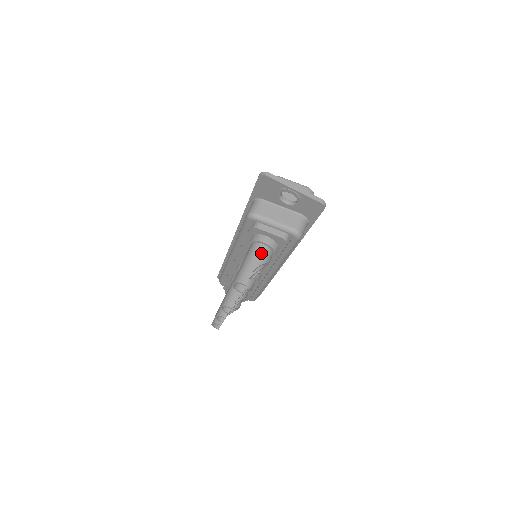
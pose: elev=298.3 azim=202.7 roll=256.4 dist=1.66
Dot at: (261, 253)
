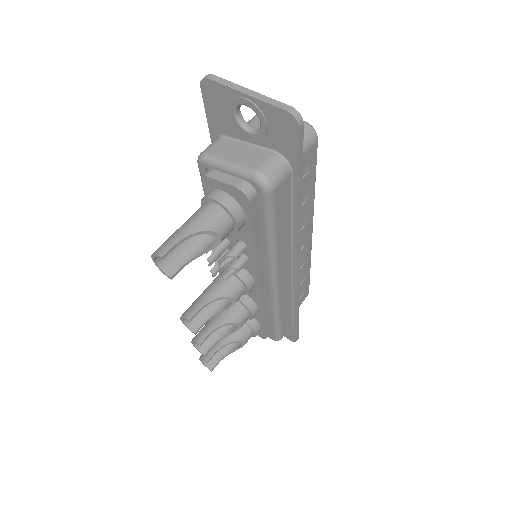
Dot at: (205, 214)
